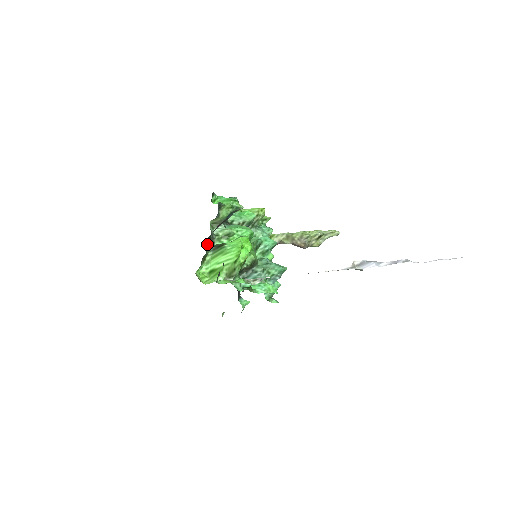
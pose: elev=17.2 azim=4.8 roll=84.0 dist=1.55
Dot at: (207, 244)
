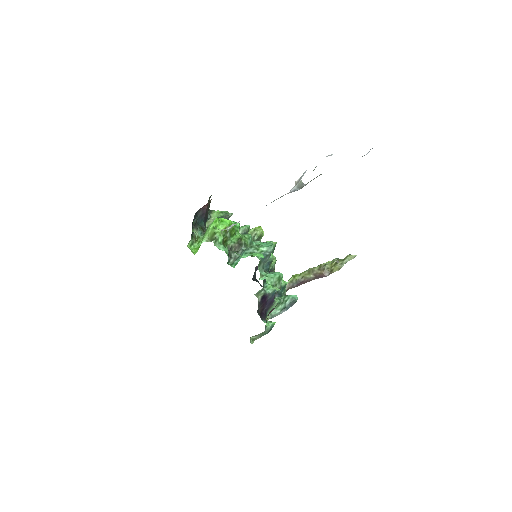
Dot at: occluded
